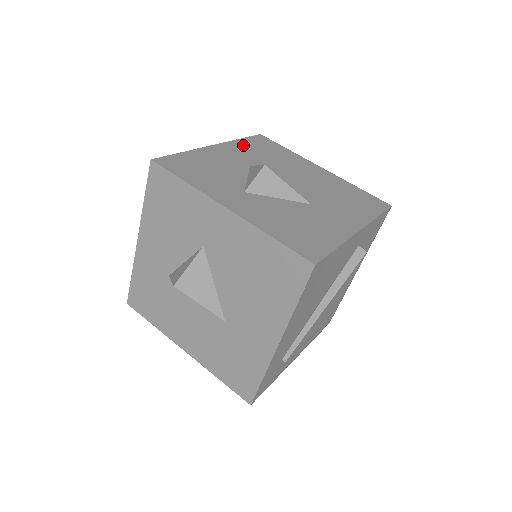
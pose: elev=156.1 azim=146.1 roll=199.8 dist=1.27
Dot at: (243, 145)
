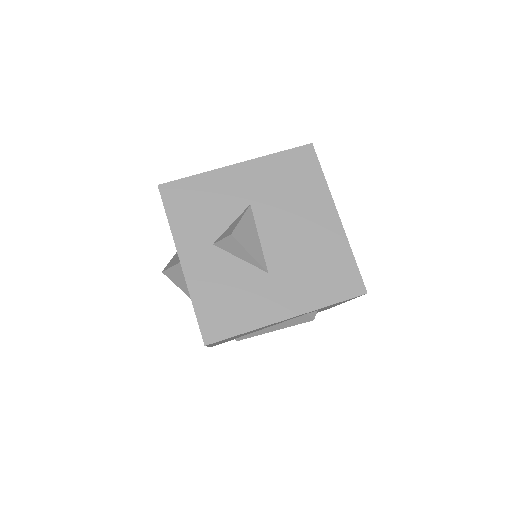
Dot at: (271, 166)
